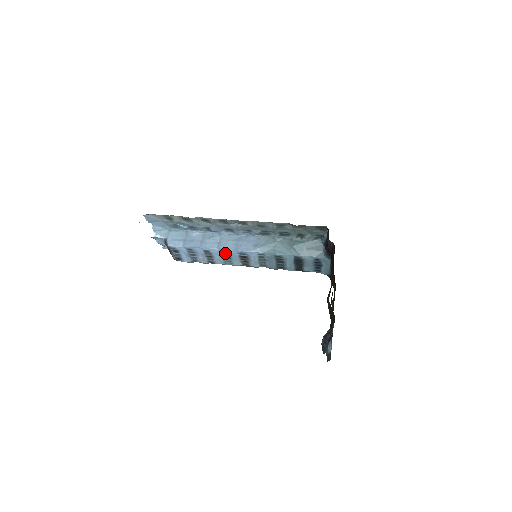
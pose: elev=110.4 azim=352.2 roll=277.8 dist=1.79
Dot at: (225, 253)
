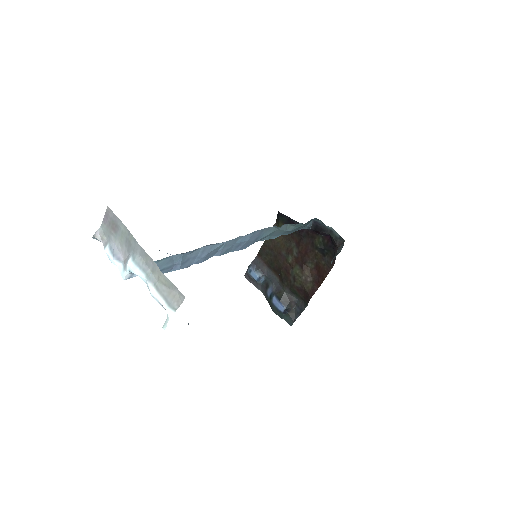
Dot at: occluded
